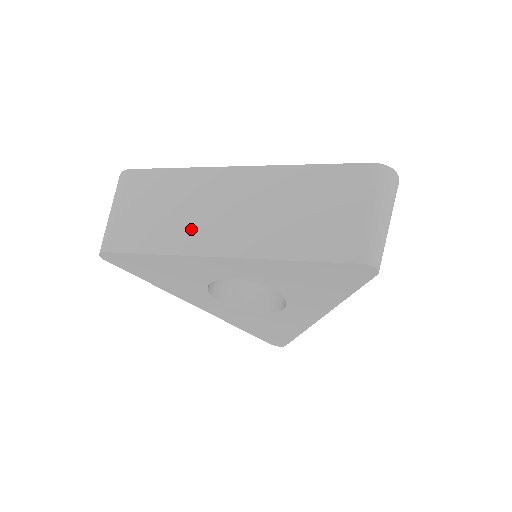
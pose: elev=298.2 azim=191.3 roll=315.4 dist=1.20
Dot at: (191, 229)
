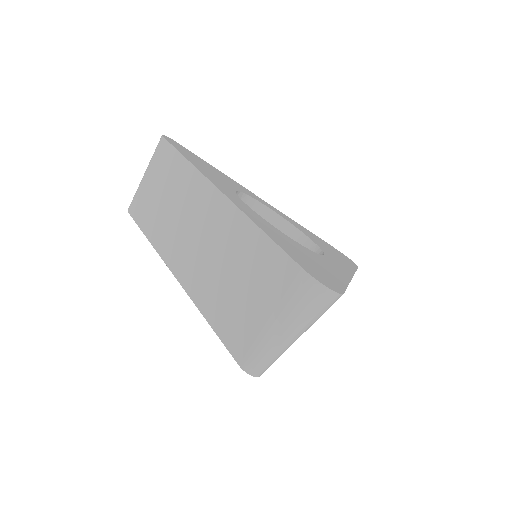
Dot at: (170, 233)
